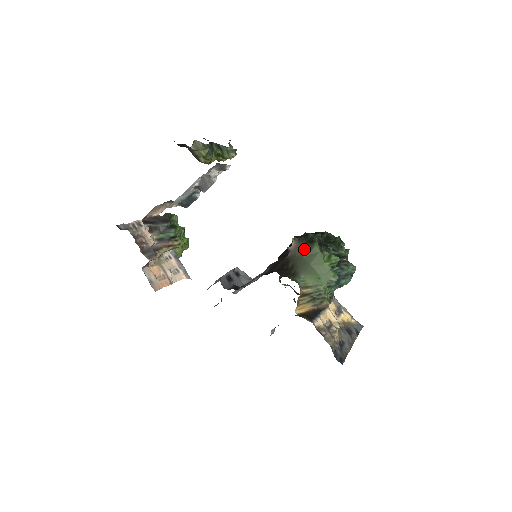
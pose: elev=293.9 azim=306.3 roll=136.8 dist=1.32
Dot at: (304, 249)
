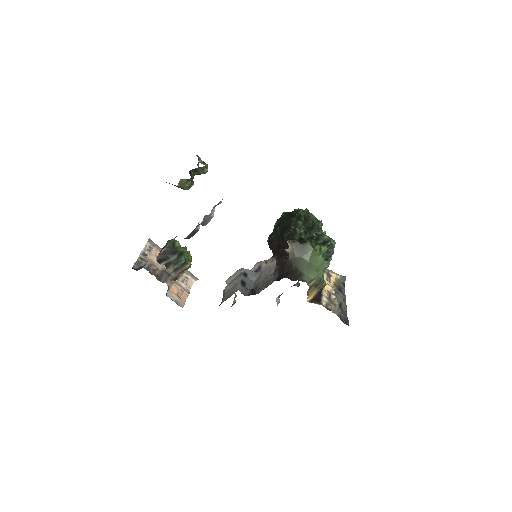
Dot at: (300, 250)
